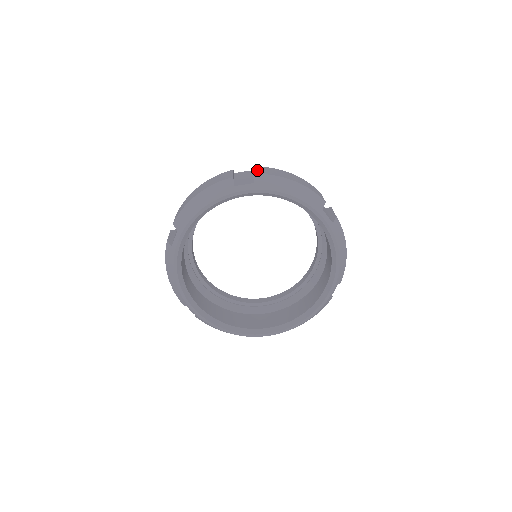
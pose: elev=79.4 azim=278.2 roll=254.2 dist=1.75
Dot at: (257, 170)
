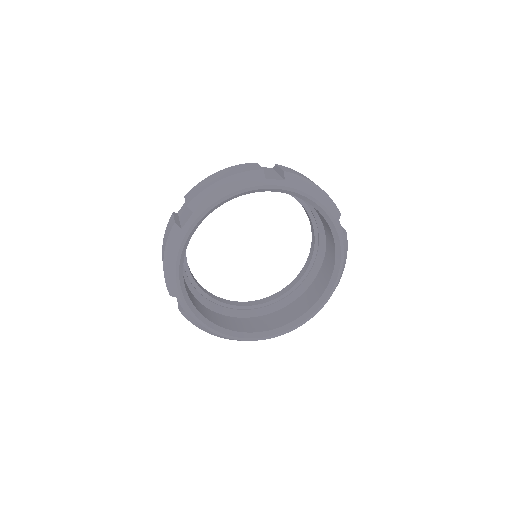
Dot at: (188, 198)
